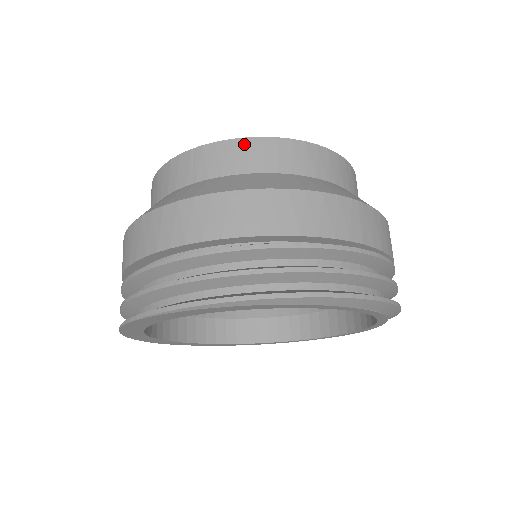
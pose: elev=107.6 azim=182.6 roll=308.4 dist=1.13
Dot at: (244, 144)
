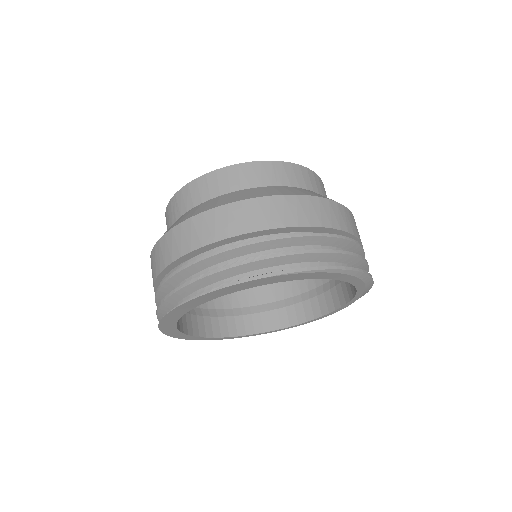
Dot at: (307, 171)
